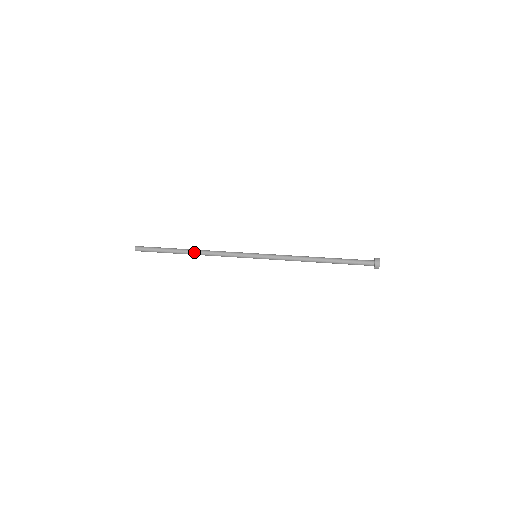
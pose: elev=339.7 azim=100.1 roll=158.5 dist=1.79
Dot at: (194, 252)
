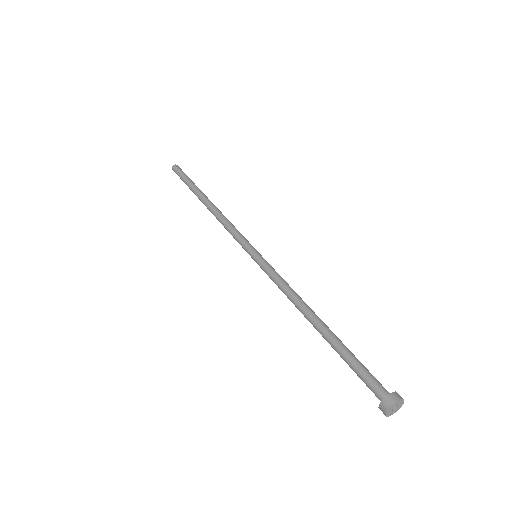
Dot at: (207, 206)
